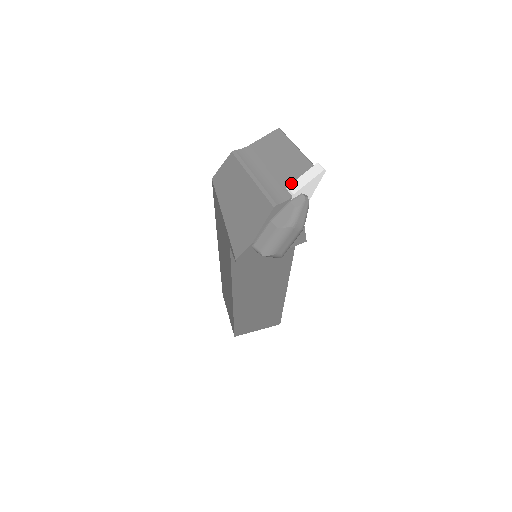
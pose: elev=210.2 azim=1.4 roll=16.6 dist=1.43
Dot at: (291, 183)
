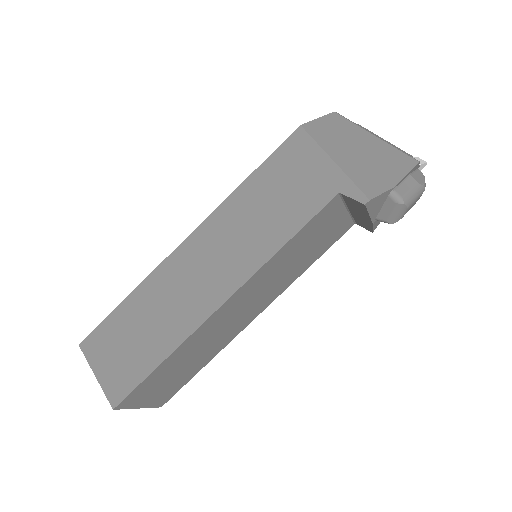
Dot at: occluded
